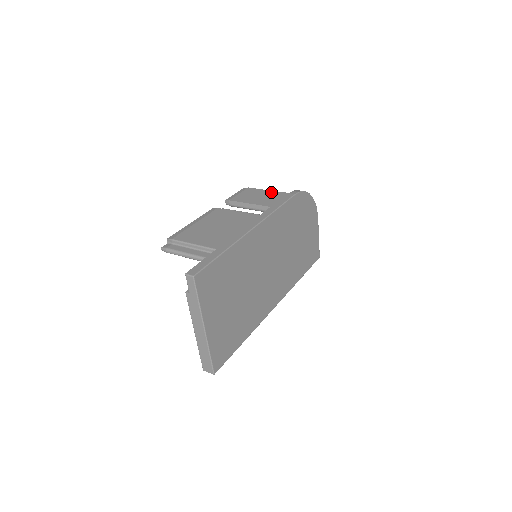
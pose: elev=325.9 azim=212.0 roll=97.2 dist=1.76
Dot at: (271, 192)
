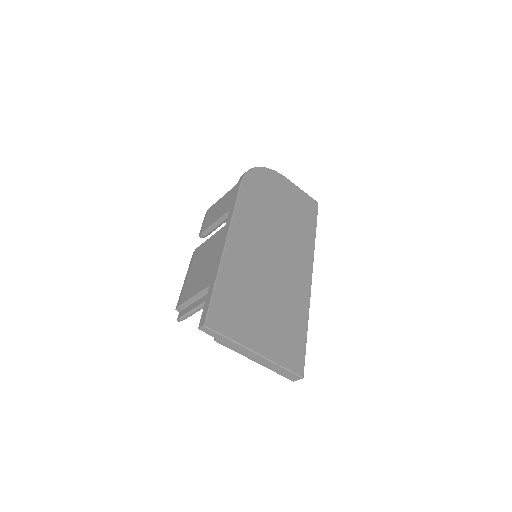
Dot at: (224, 197)
